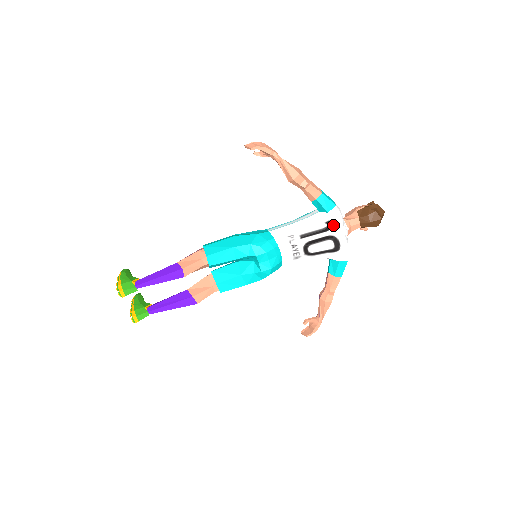
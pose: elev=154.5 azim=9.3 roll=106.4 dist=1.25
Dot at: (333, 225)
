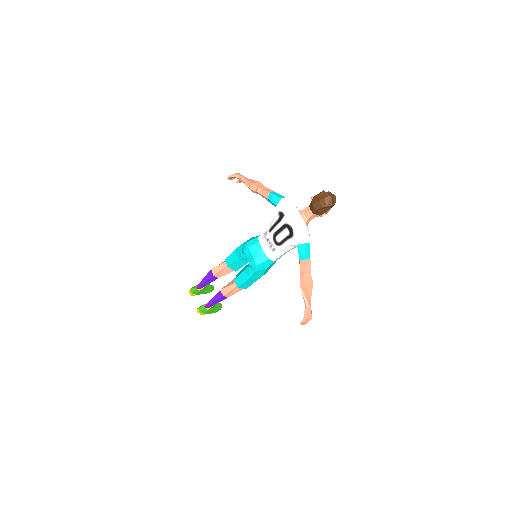
Dot at: (282, 215)
